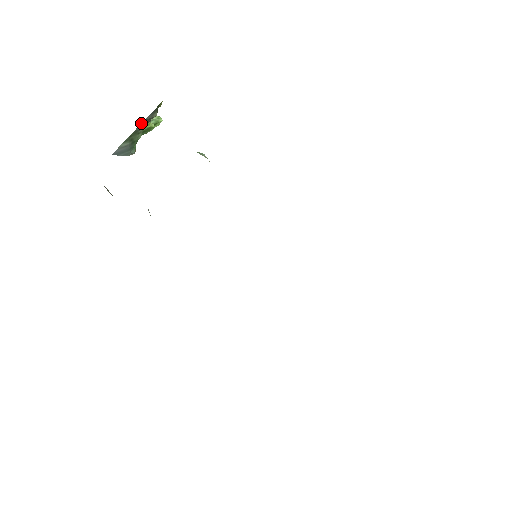
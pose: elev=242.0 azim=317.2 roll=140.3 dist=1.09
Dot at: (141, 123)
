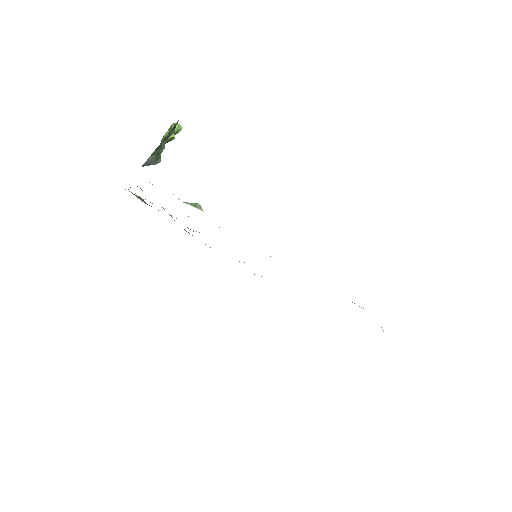
Dot at: occluded
